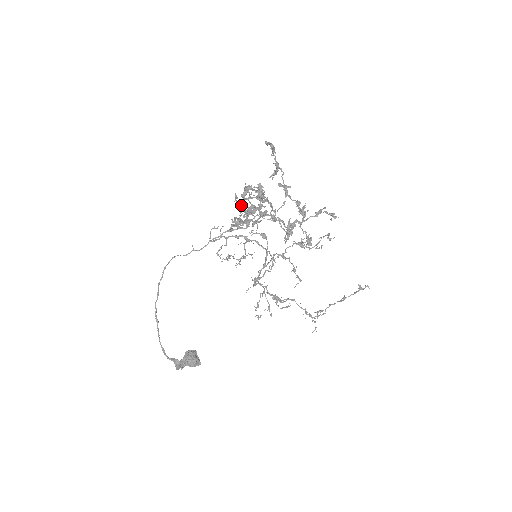
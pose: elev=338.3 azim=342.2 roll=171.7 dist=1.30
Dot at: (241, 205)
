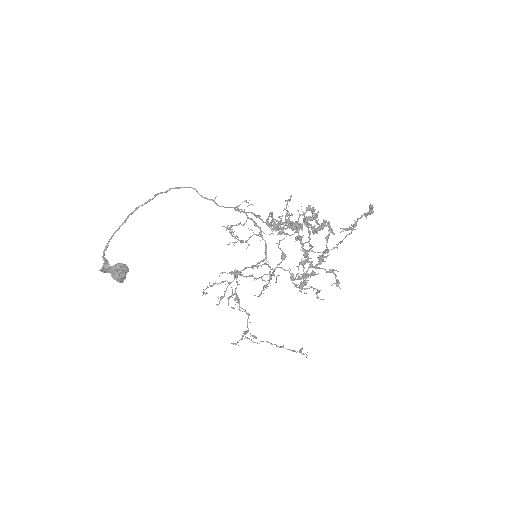
Dot at: occluded
